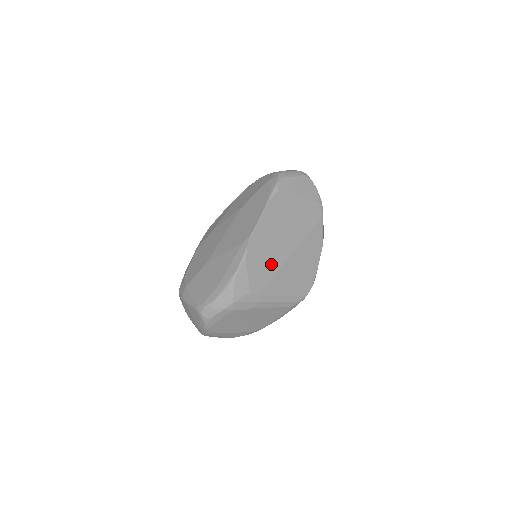
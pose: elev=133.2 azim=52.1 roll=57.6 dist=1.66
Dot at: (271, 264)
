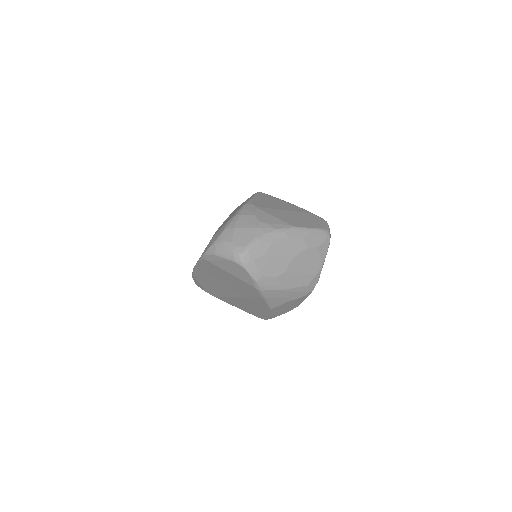
Dot at: (218, 290)
